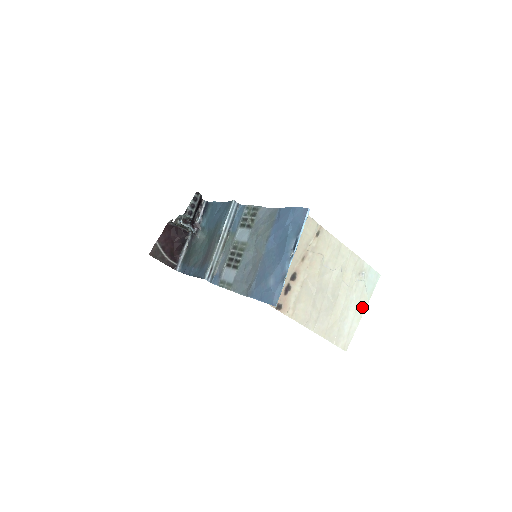
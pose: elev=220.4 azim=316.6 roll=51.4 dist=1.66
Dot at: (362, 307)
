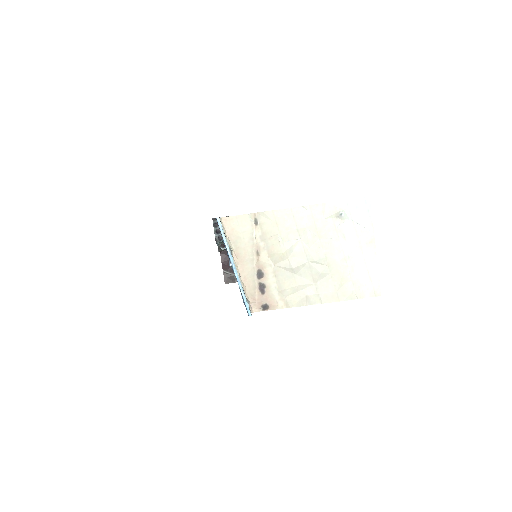
Dot at: (368, 243)
